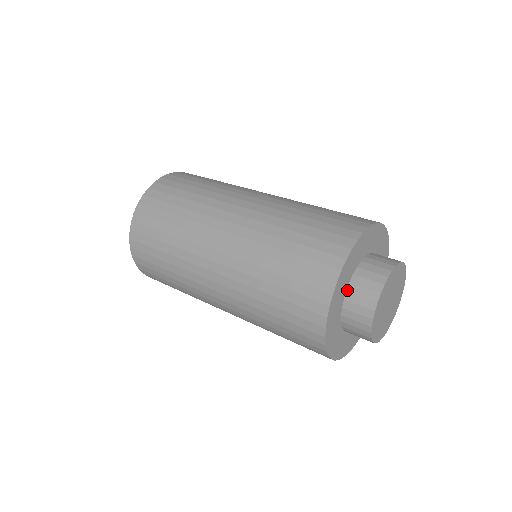
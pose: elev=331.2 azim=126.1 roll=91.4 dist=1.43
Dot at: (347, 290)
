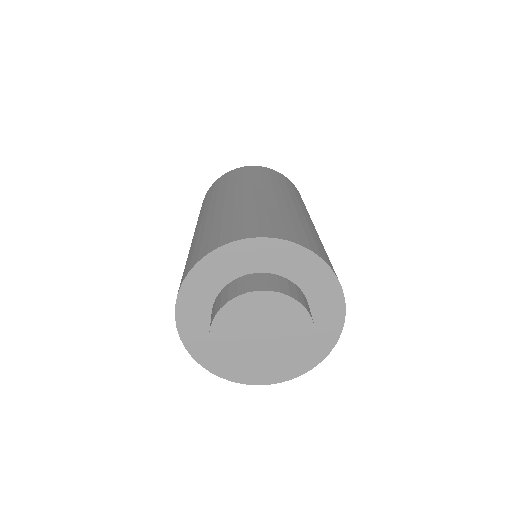
Dot at: (211, 314)
